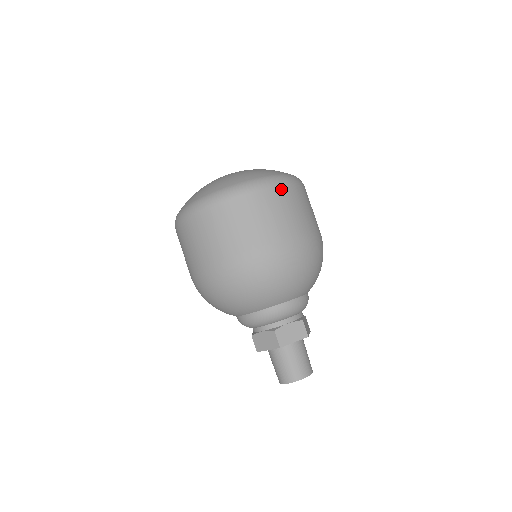
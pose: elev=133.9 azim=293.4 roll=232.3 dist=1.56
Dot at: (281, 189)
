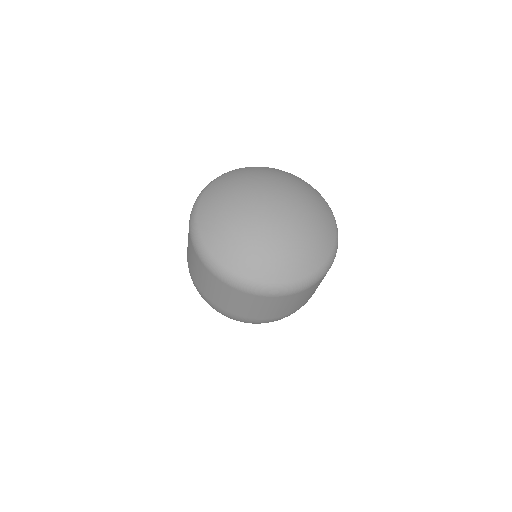
Dot at: (264, 298)
